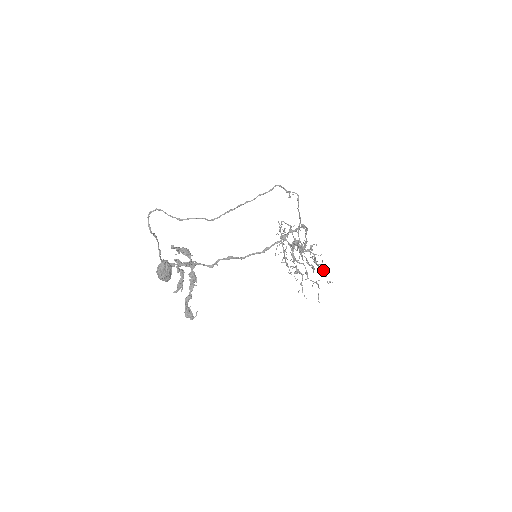
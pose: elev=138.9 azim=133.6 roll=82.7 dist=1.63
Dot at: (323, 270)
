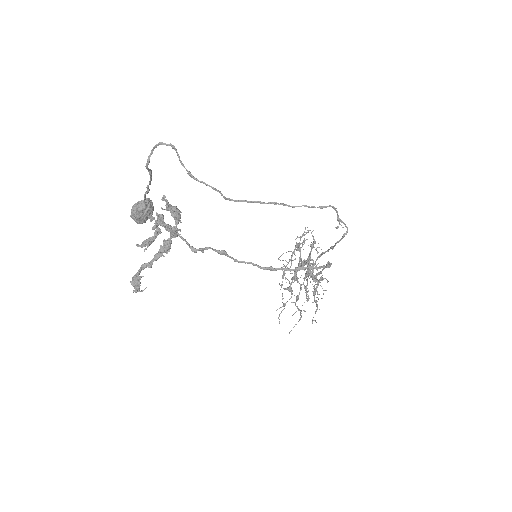
Dot at: (316, 306)
